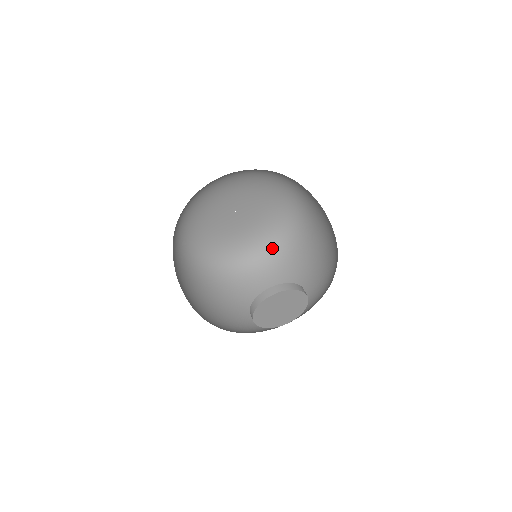
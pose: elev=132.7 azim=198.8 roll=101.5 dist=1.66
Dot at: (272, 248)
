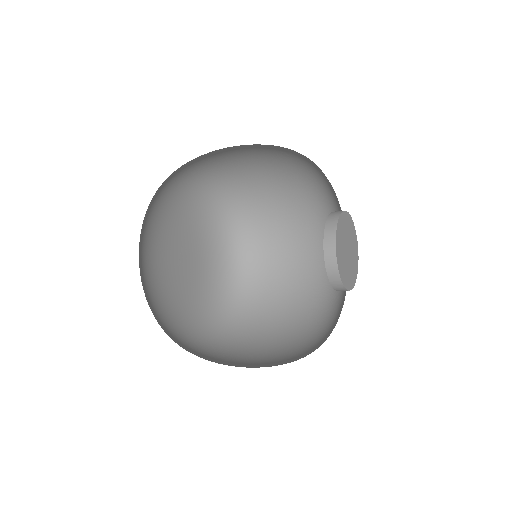
Dot at: (221, 327)
